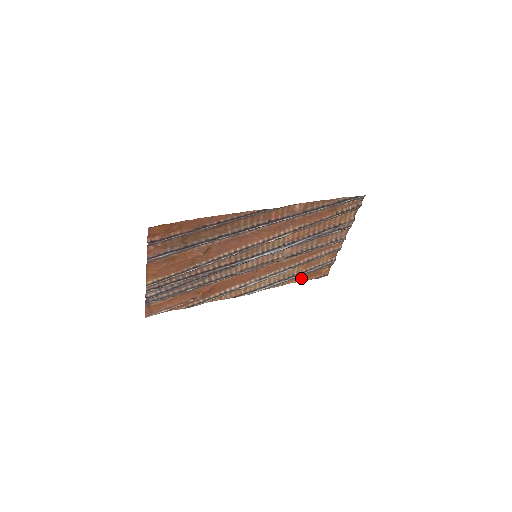
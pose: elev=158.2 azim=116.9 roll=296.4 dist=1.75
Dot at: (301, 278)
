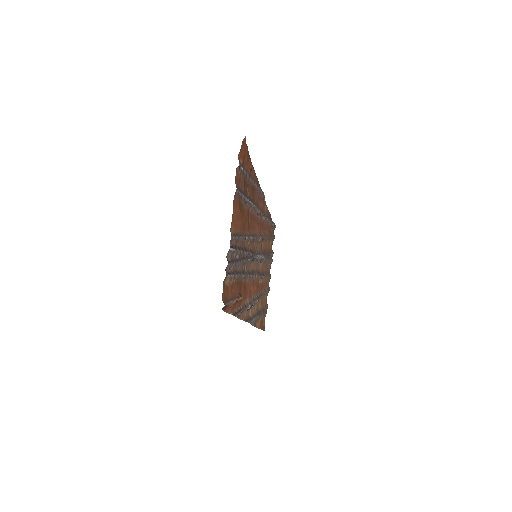
Dot at: (259, 323)
